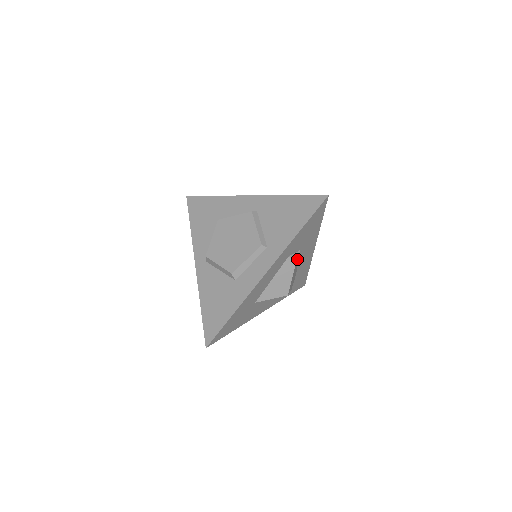
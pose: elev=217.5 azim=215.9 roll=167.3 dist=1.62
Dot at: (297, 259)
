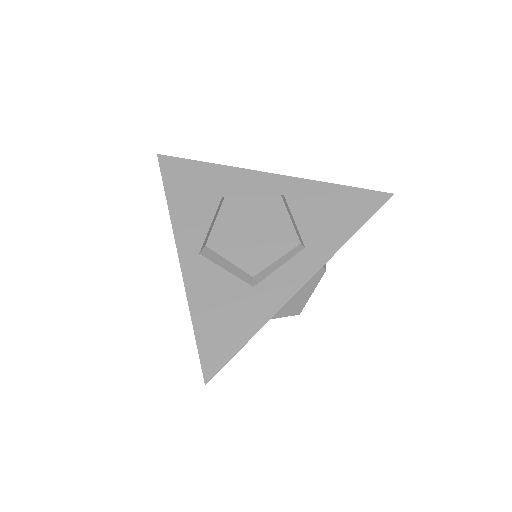
Dot at: occluded
